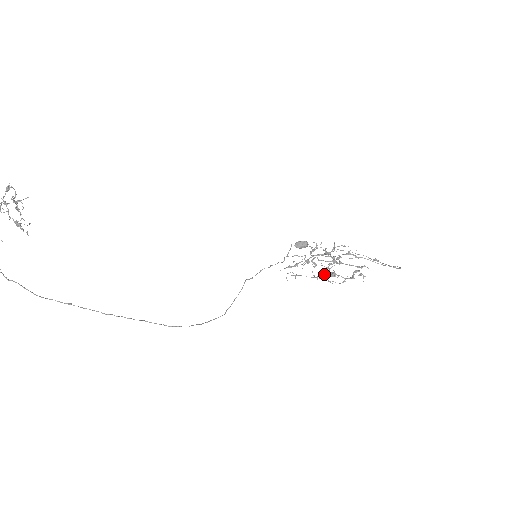
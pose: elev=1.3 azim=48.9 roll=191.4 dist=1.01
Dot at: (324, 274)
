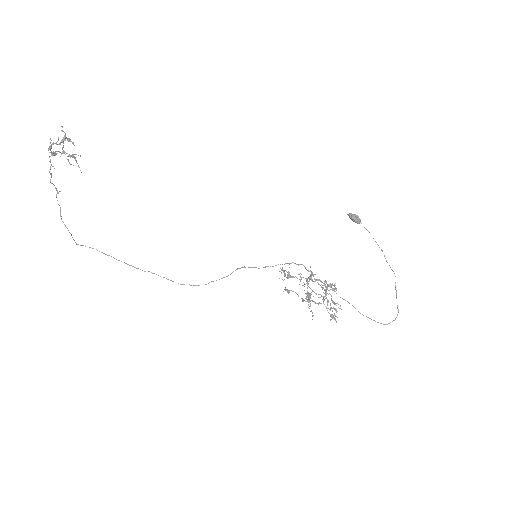
Dot at: (307, 294)
